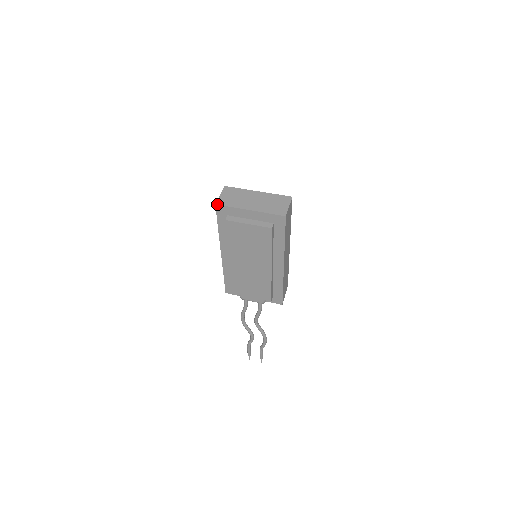
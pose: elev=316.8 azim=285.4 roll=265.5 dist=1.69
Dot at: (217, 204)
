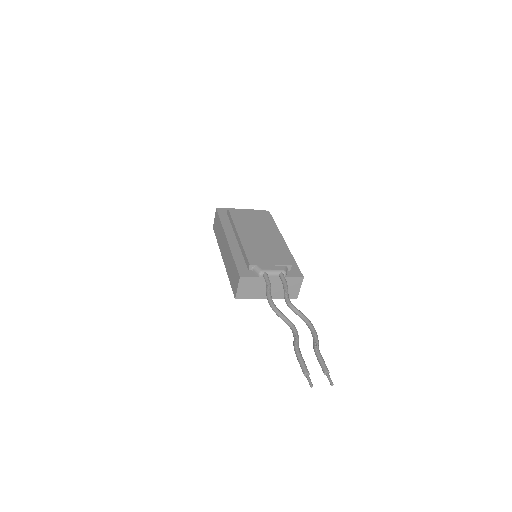
Dot at: (217, 208)
